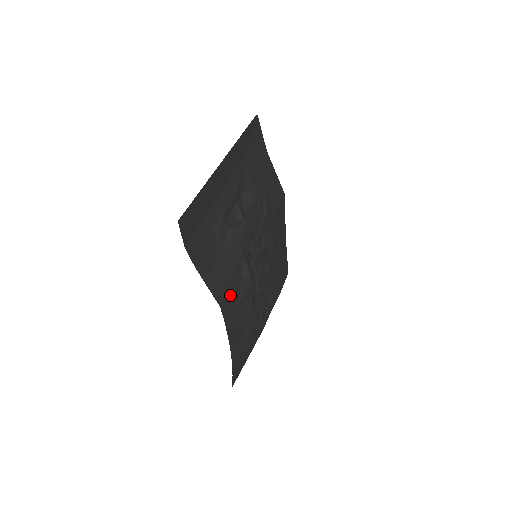
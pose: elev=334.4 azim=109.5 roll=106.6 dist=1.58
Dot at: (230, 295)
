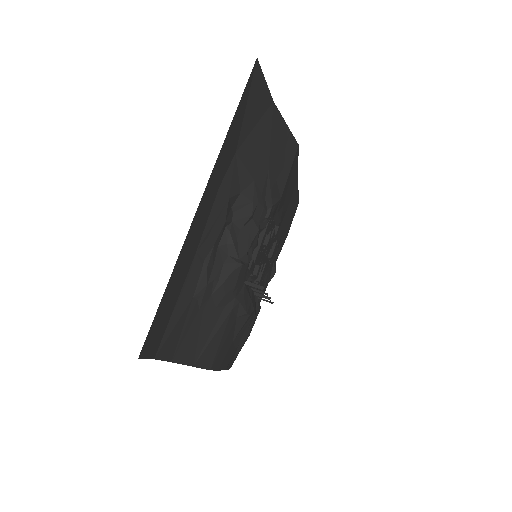
Dot at: (222, 347)
